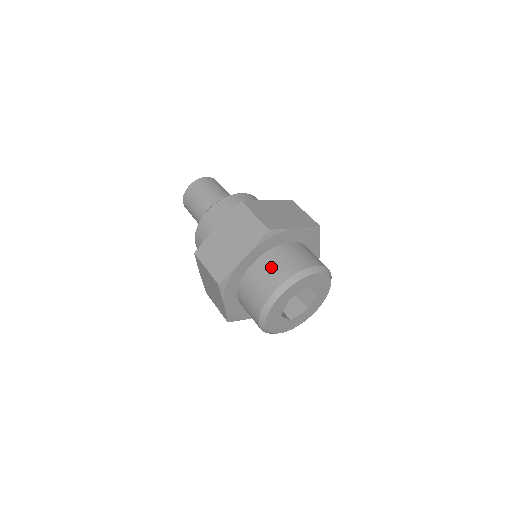
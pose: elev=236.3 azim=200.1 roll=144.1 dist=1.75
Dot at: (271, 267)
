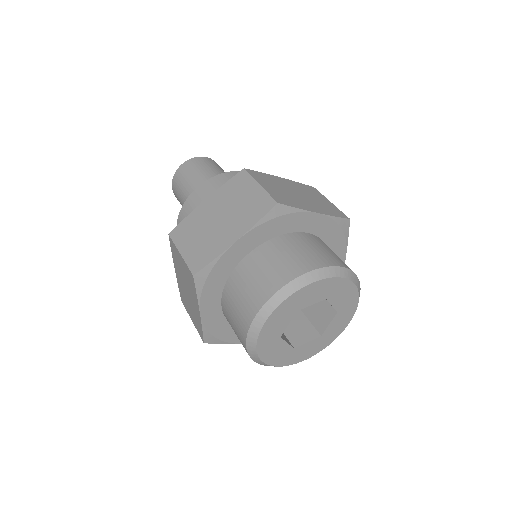
Dot at: (274, 259)
